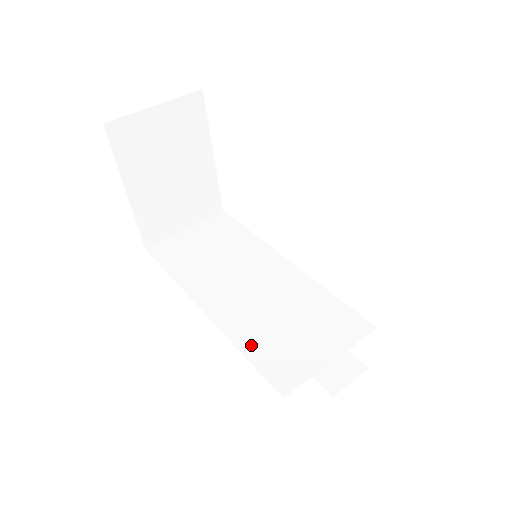
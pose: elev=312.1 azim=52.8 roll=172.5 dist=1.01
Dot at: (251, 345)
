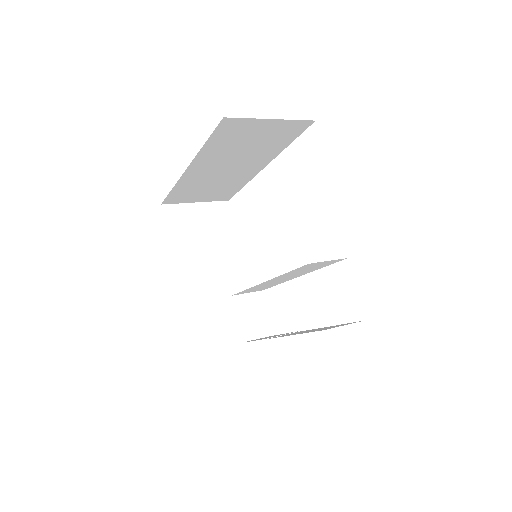
Dot at: occluded
